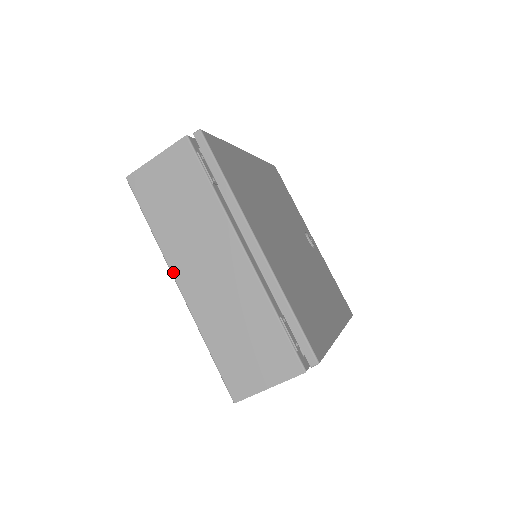
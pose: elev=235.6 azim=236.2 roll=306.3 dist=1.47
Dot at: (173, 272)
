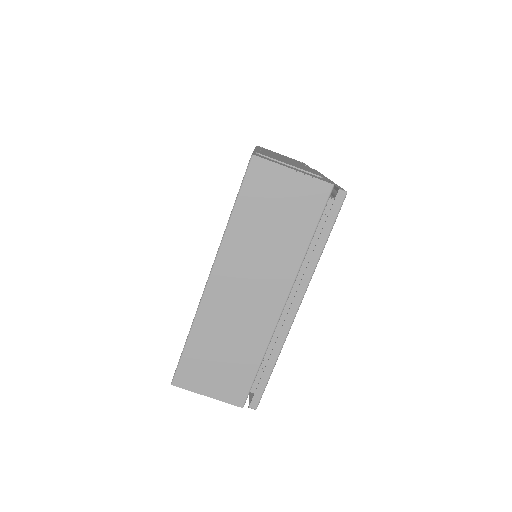
Dot at: (216, 265)
